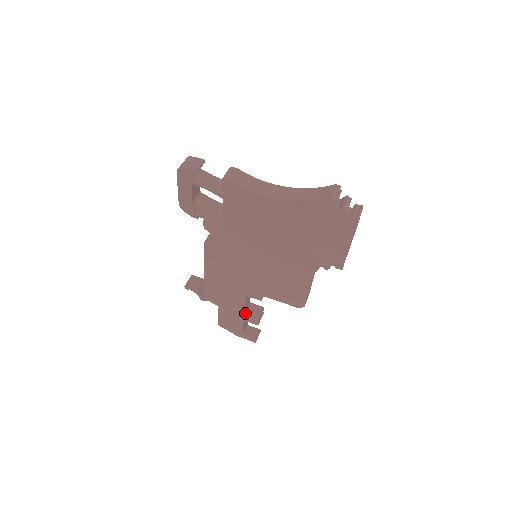
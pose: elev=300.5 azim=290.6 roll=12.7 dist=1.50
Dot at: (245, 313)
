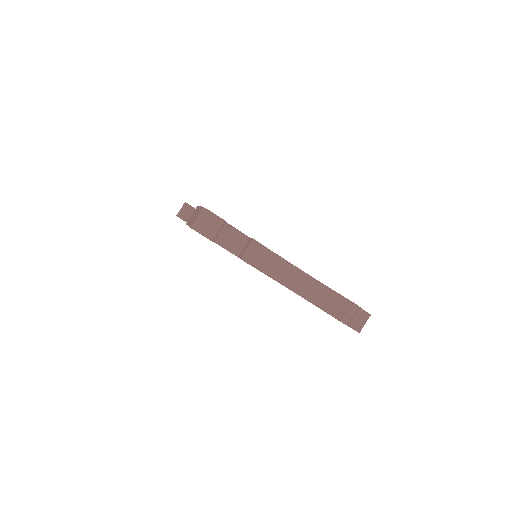
Dot at: occluded
